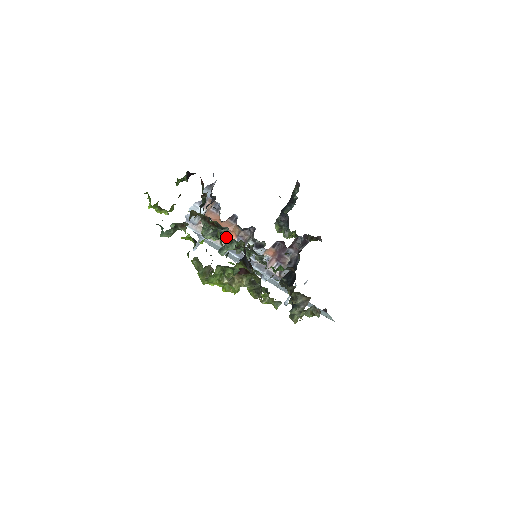
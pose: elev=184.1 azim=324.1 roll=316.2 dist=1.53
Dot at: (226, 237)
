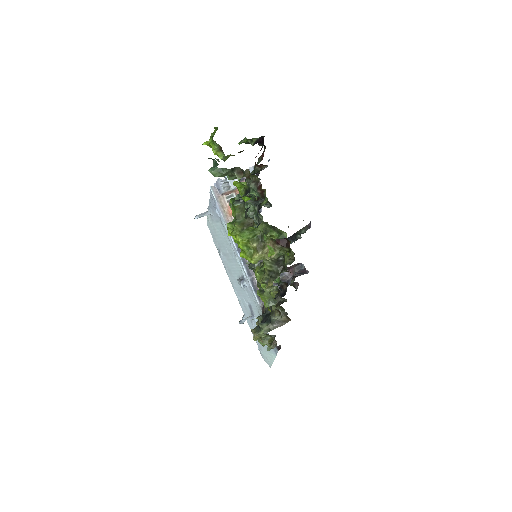
Dot at: (259, 214)
